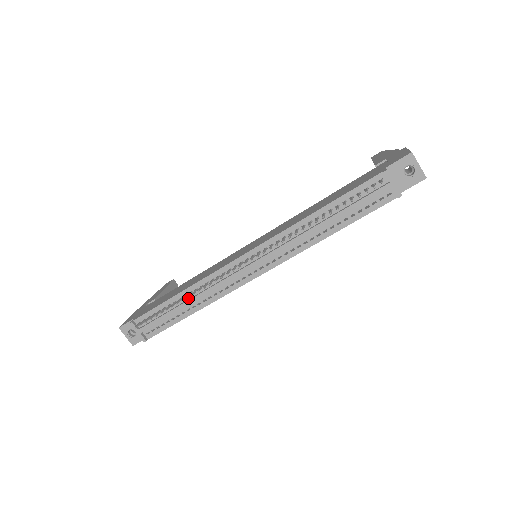
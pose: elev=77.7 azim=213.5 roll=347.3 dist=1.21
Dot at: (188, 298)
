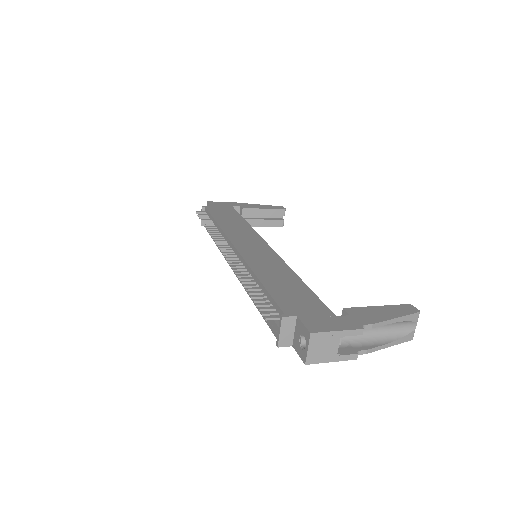
Dot at: occluded
